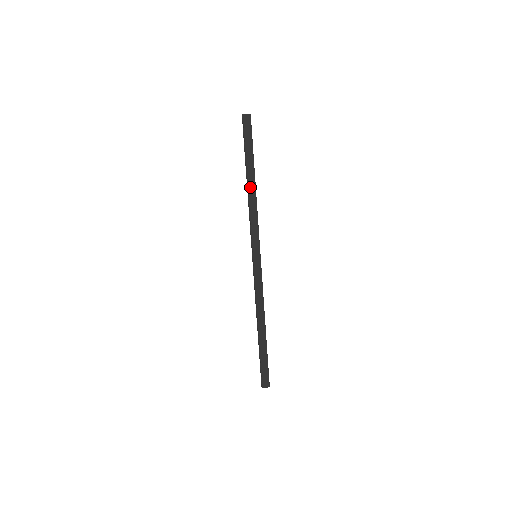
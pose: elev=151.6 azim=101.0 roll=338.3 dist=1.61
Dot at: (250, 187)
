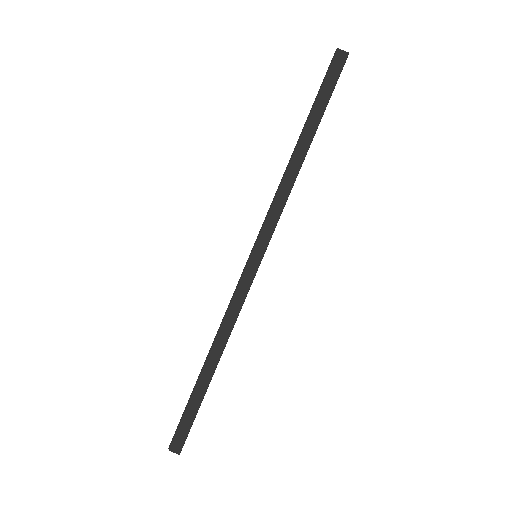
Dot at: (297, 154)
